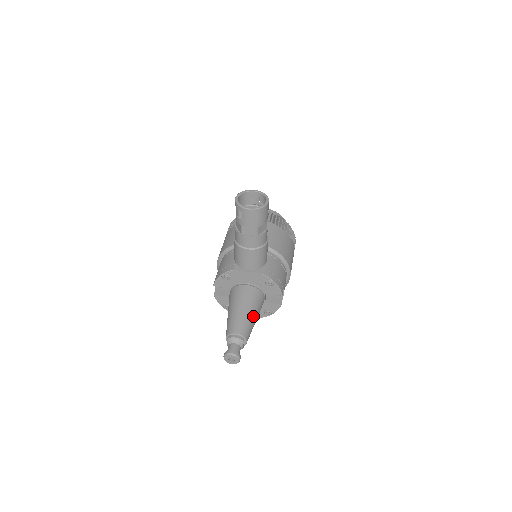
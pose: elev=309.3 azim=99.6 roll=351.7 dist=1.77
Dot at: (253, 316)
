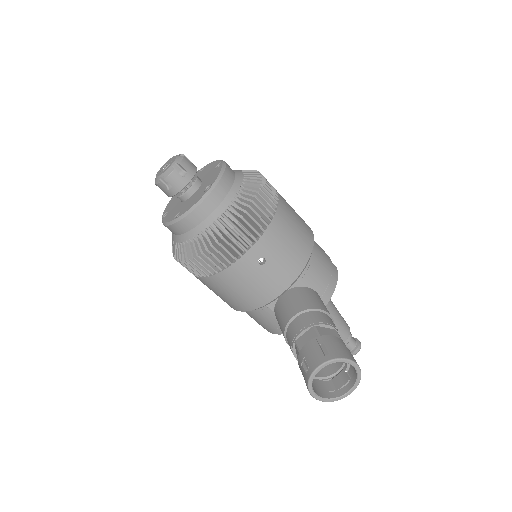
Dot at: (336, 314)
